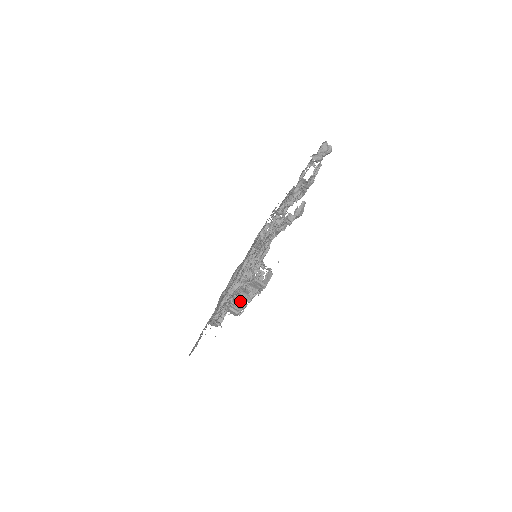
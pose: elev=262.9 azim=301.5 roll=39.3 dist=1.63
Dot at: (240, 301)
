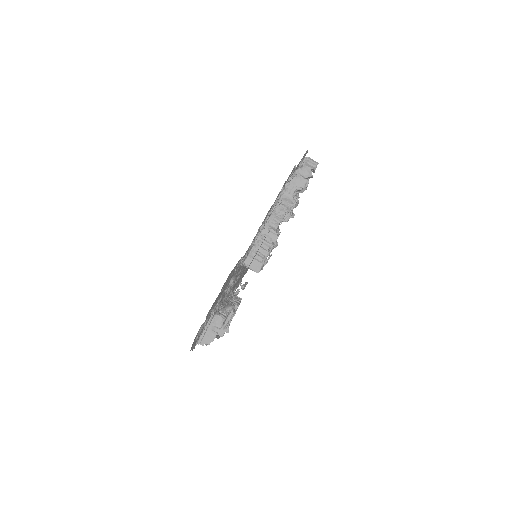
Dot at: (278, 219)
